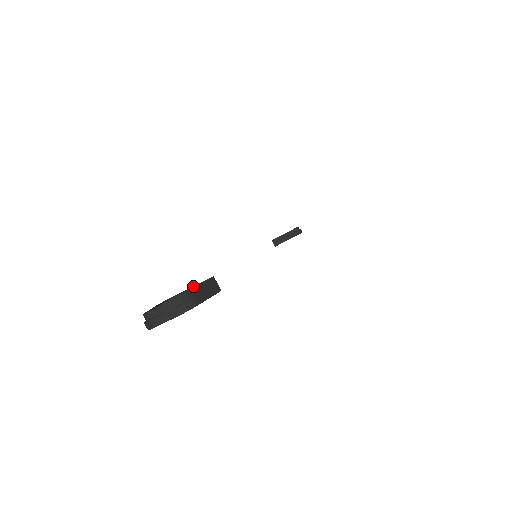
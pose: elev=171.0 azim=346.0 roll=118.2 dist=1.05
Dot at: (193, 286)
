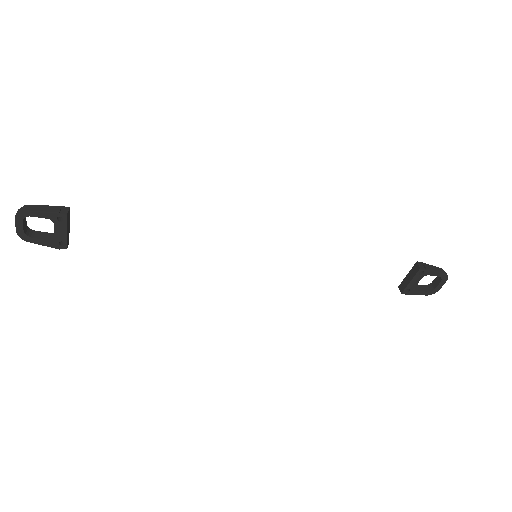
Dot at: occluded
